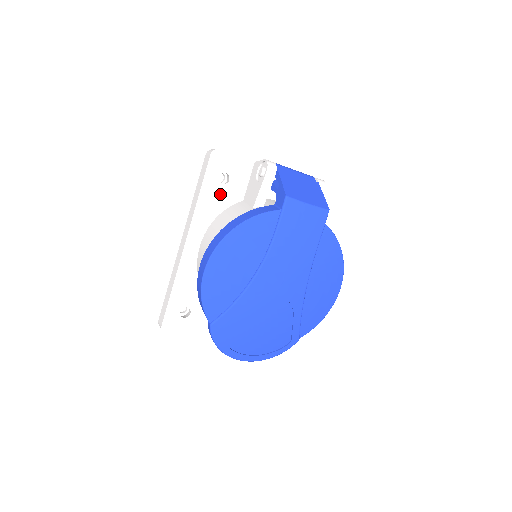
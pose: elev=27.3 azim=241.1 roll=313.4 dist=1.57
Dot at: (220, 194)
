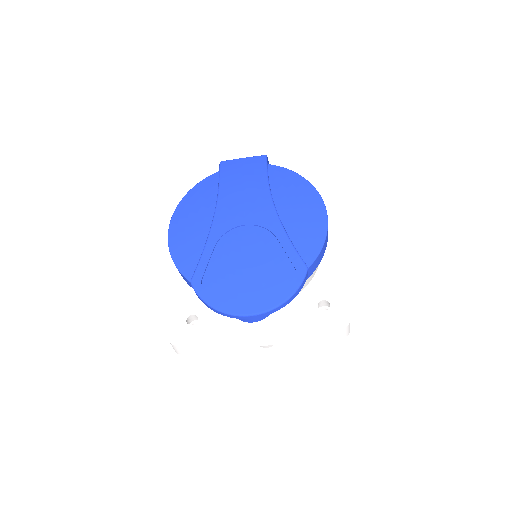
Dot at: occluded
